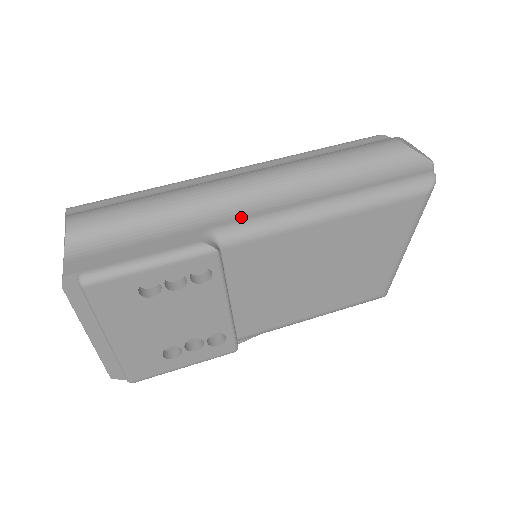
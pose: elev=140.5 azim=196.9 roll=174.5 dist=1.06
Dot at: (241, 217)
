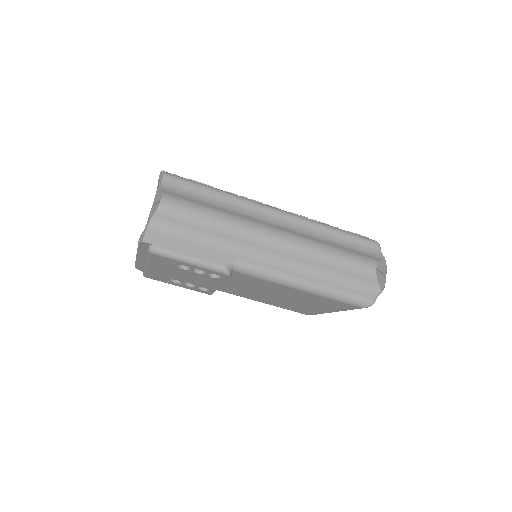
Dot at: (256, 262)
